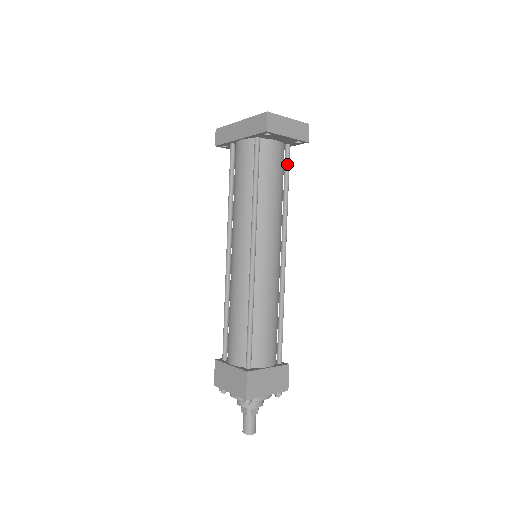
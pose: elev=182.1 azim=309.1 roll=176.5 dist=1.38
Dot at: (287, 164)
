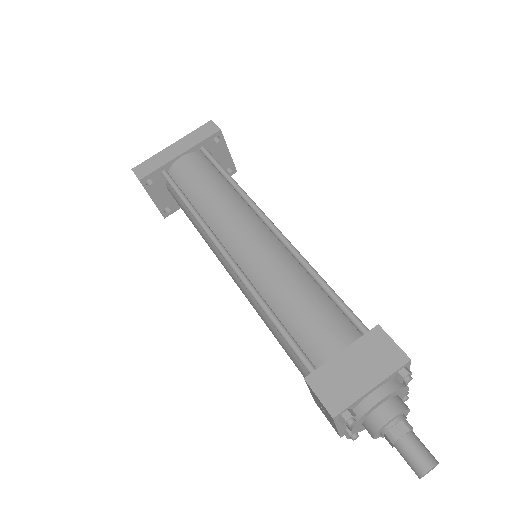
Dot at: occluded
